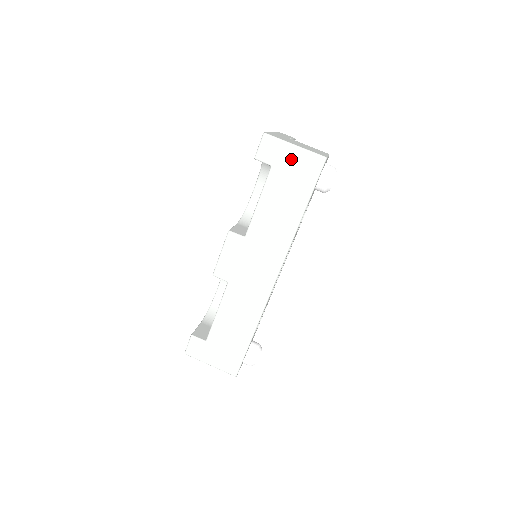
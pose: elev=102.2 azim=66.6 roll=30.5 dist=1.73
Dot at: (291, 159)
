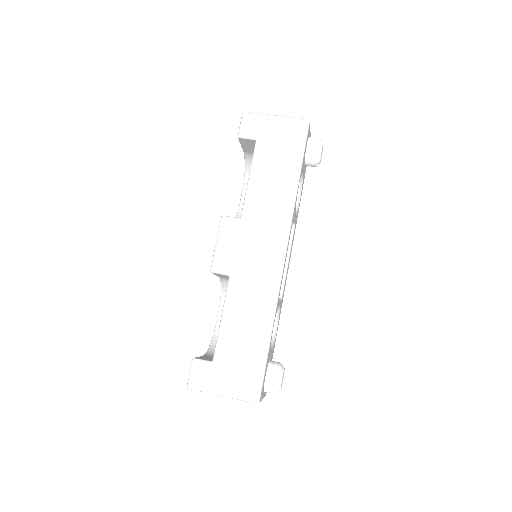
Dot at: (275, 129)
